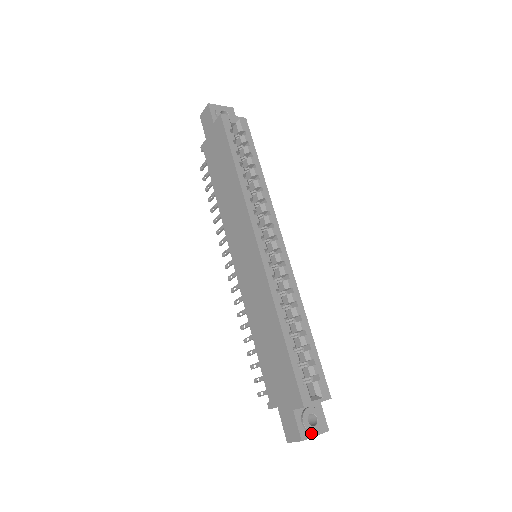
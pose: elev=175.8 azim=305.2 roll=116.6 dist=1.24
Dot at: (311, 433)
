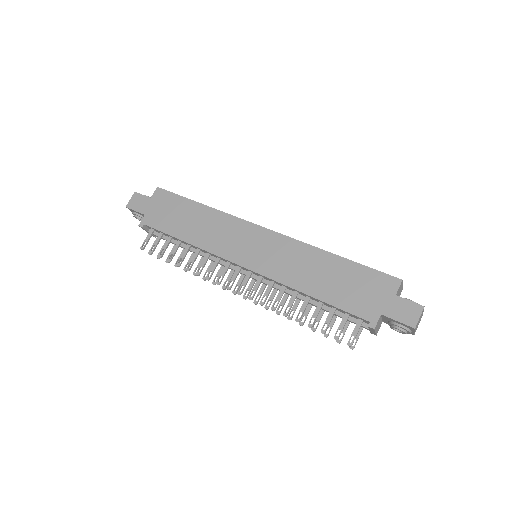
Dot at: occluded
